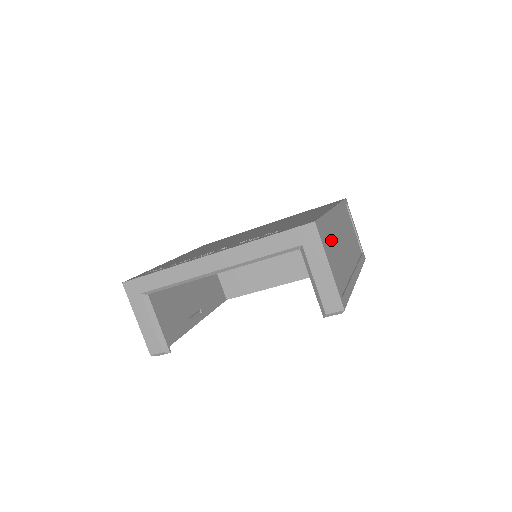
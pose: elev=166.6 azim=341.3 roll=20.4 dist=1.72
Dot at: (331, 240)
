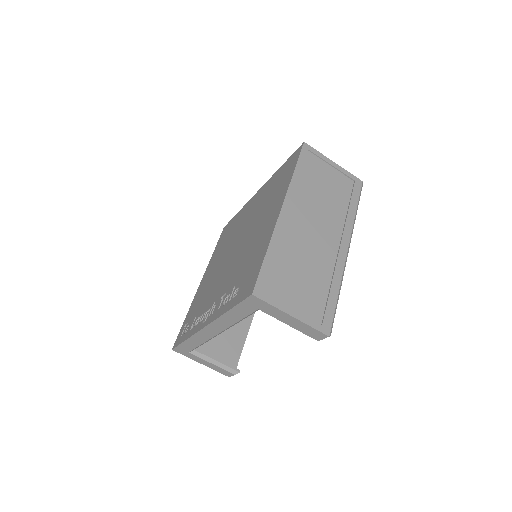
Dot at: (288, 267)
